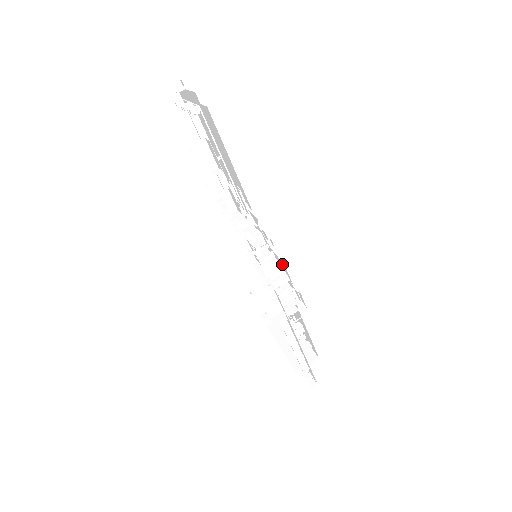
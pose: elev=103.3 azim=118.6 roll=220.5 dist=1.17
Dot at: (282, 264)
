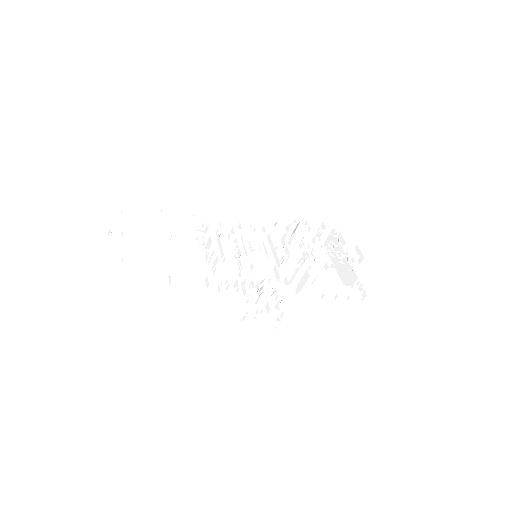
Dot at: (250, 310)
